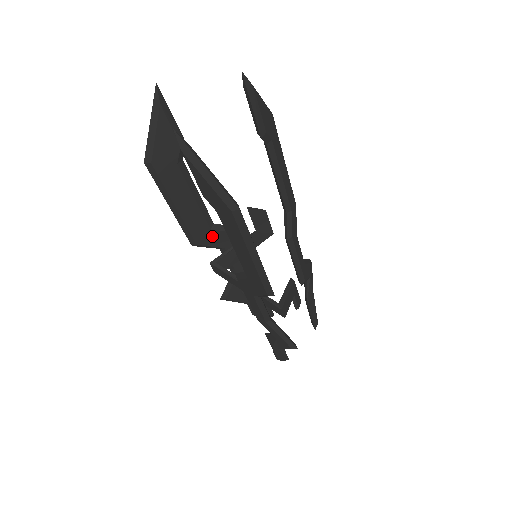
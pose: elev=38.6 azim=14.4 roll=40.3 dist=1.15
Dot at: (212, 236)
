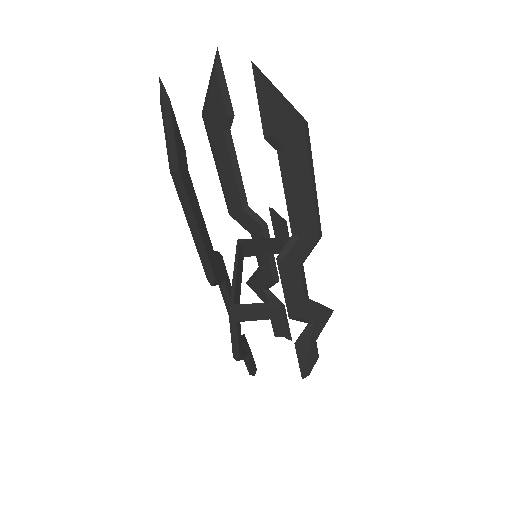
Dot at: (244, 216)
